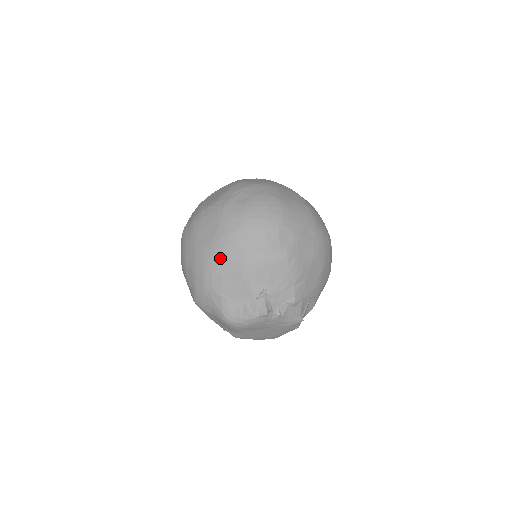
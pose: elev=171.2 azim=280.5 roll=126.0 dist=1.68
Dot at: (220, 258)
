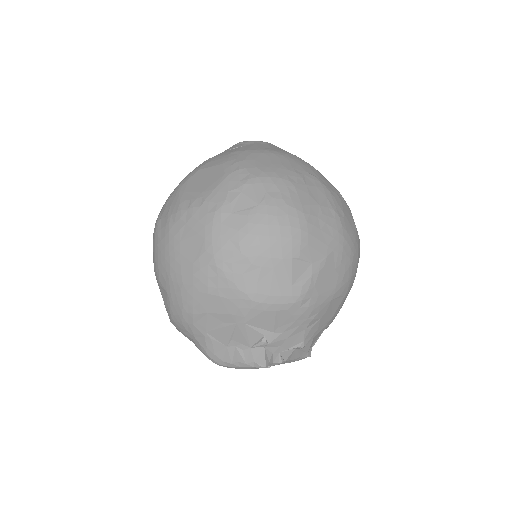
Dot at: (205, 294)
